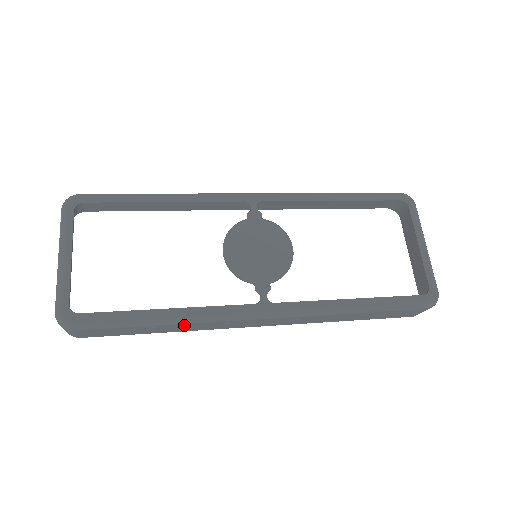
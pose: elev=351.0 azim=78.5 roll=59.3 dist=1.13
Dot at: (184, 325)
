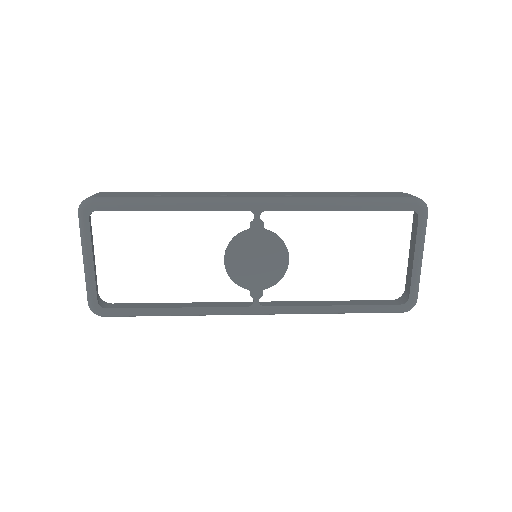
Dot at: occluded
